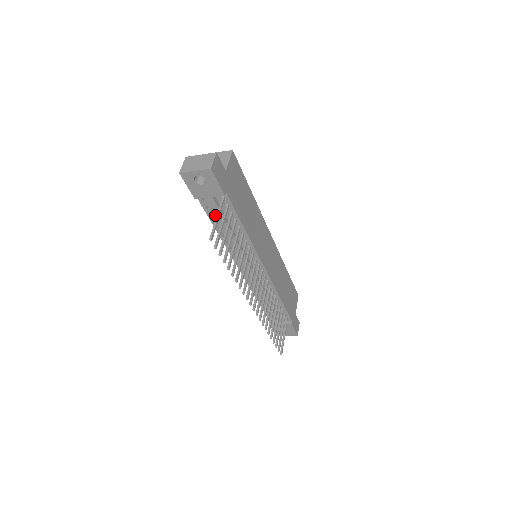
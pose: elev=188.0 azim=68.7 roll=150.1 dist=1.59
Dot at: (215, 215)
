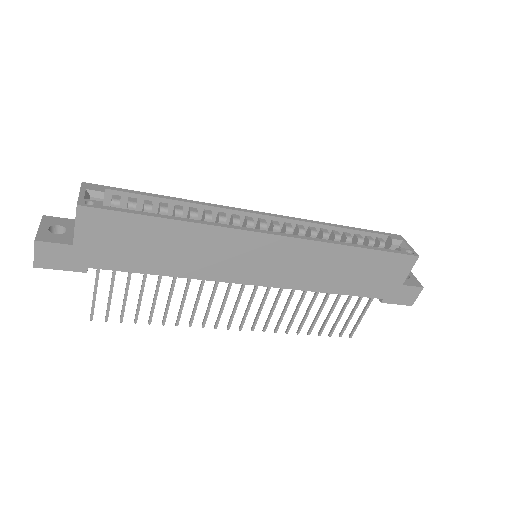
Dot at: occluded
